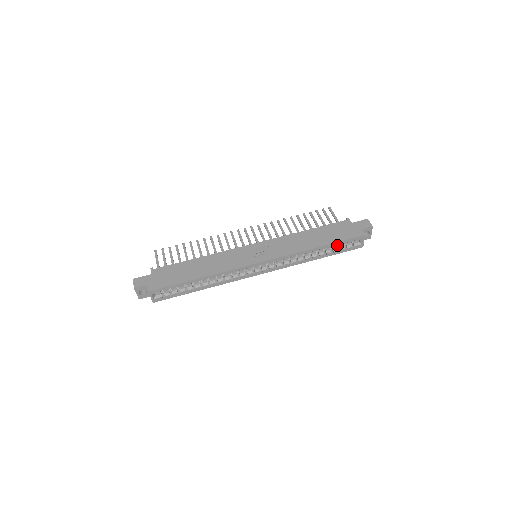
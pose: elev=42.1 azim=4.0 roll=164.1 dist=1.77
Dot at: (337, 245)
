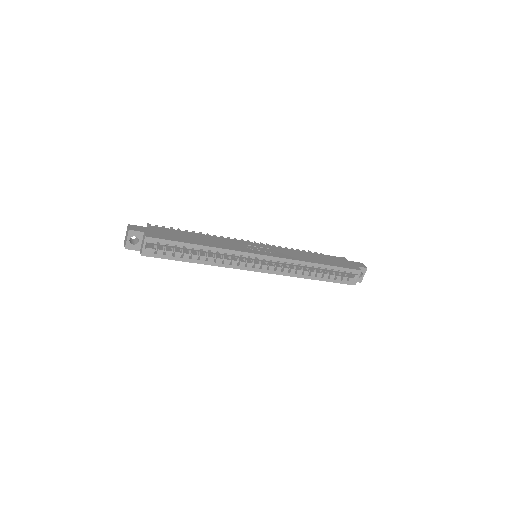
Dot at: (336, 270)
